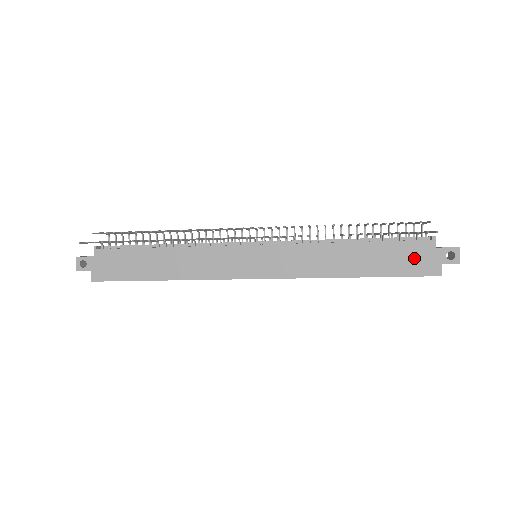
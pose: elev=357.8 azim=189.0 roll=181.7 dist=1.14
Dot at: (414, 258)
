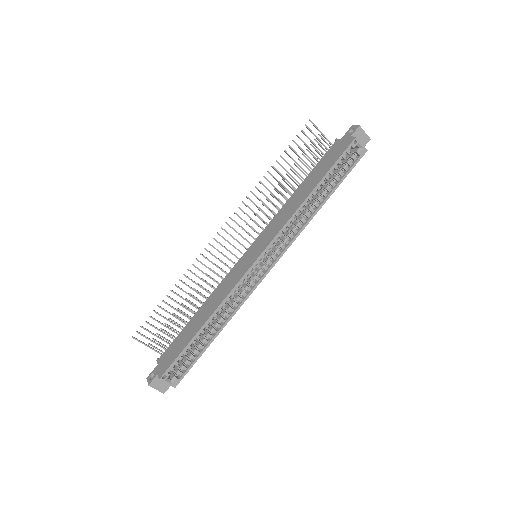
Dot at: (334, 152)
